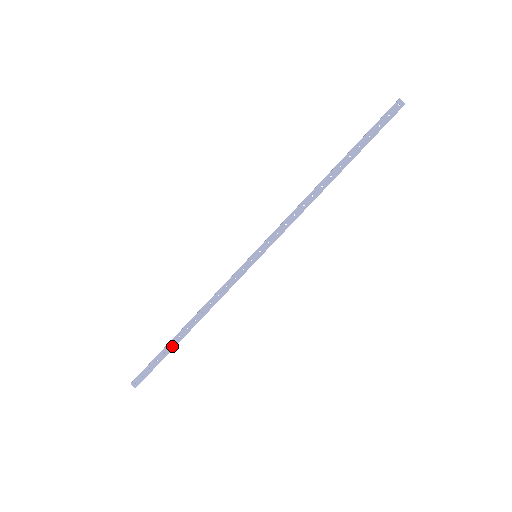
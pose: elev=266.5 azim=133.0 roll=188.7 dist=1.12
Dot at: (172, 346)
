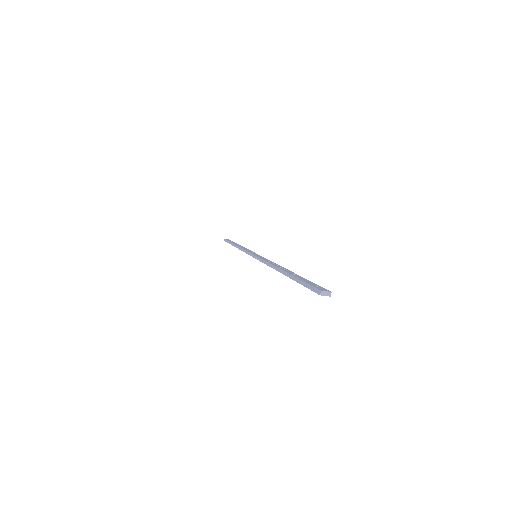
Dot at: occluded
